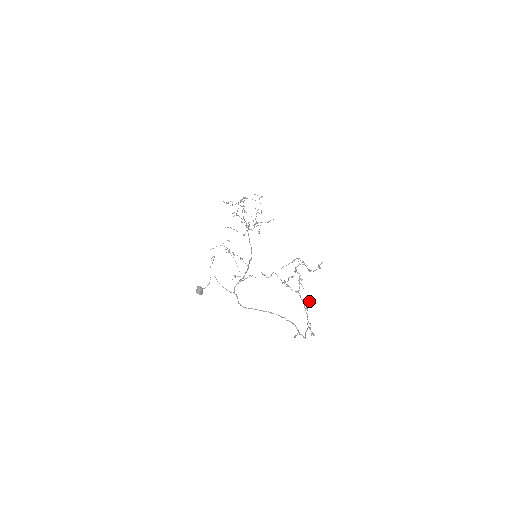
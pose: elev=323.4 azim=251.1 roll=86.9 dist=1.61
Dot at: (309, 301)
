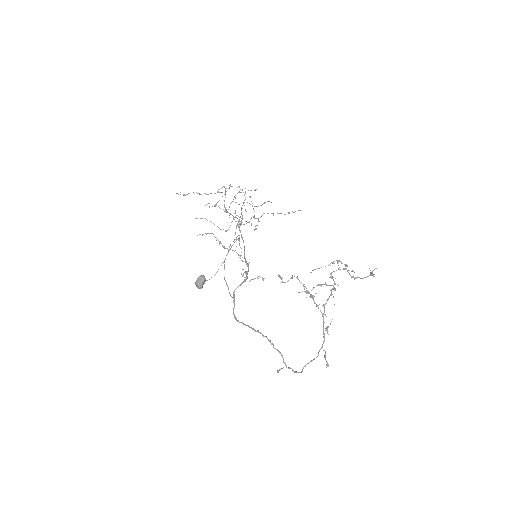
Dot at: occluded
